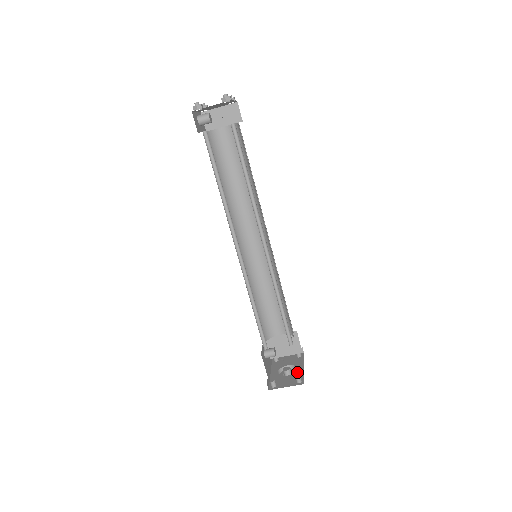
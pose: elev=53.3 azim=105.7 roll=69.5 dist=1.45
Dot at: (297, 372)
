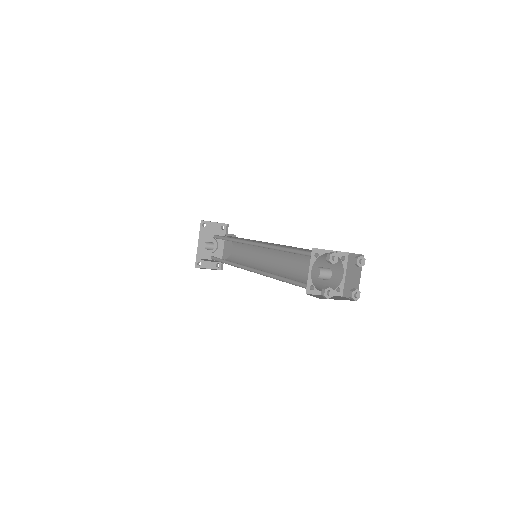
Dot at: (218, 252)
